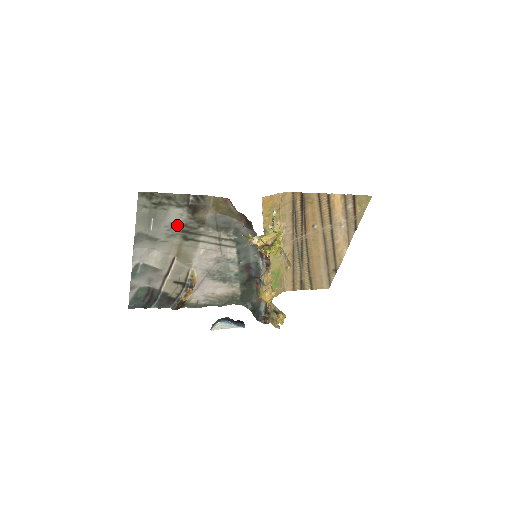
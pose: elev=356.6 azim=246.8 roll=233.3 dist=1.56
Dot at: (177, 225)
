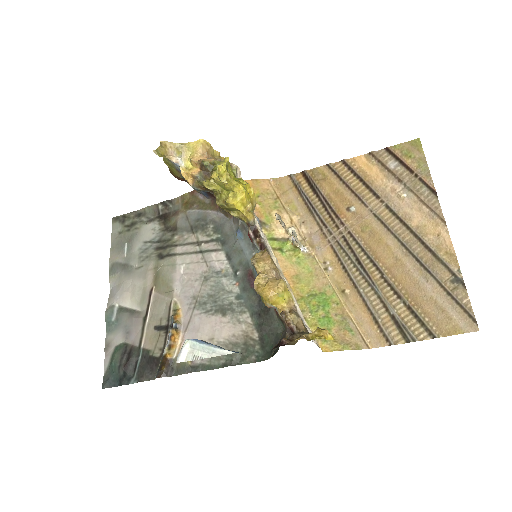
Dot at: (151, 244)
